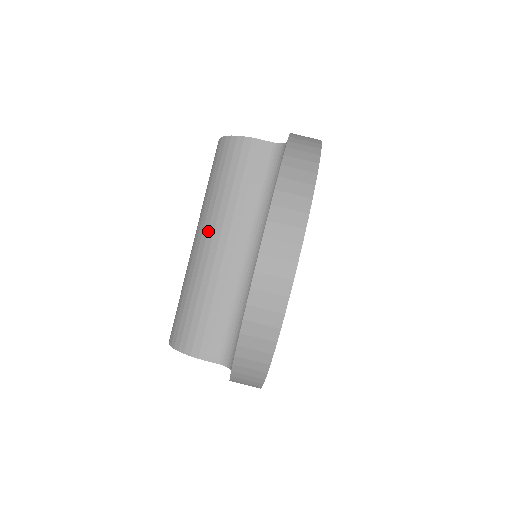
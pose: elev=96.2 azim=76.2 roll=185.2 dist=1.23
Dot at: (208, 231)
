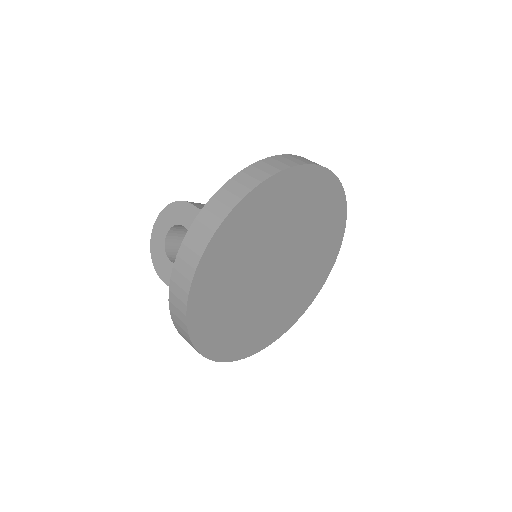
Dot at: occluded
